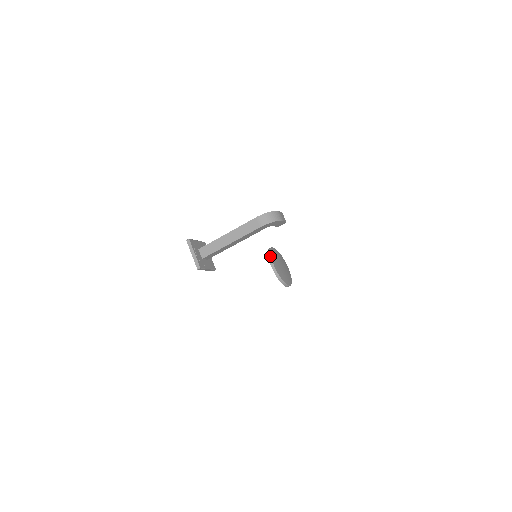
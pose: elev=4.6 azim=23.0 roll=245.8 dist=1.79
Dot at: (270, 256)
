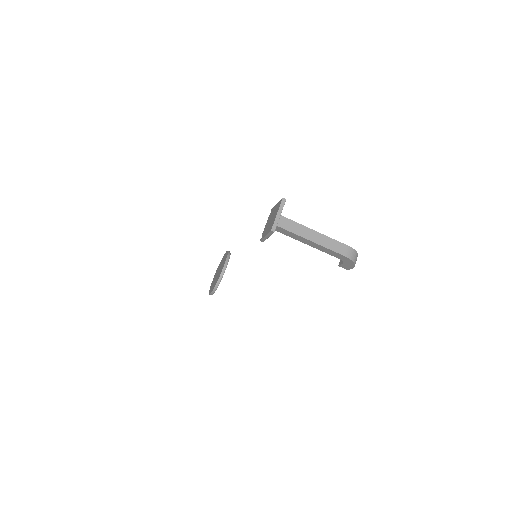
Dot at: occluded
